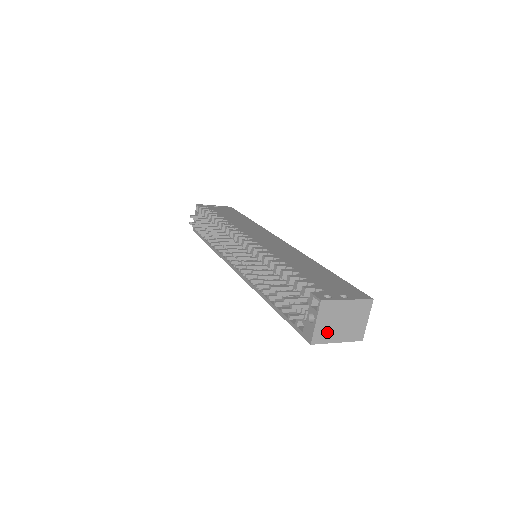
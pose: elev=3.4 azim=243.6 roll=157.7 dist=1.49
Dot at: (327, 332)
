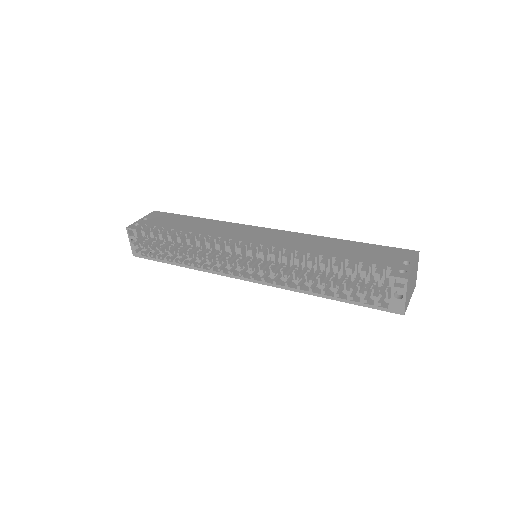
Dot at: (408, 298)
